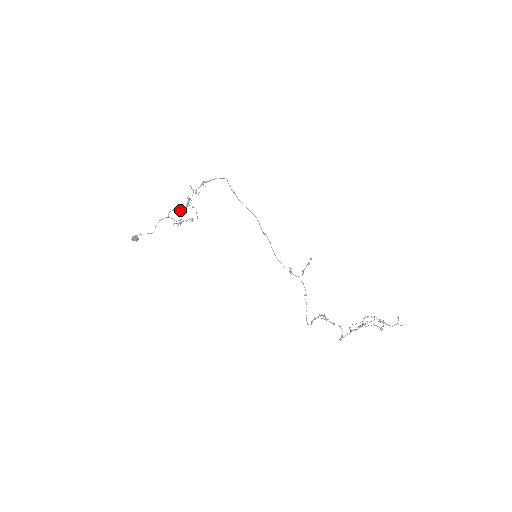
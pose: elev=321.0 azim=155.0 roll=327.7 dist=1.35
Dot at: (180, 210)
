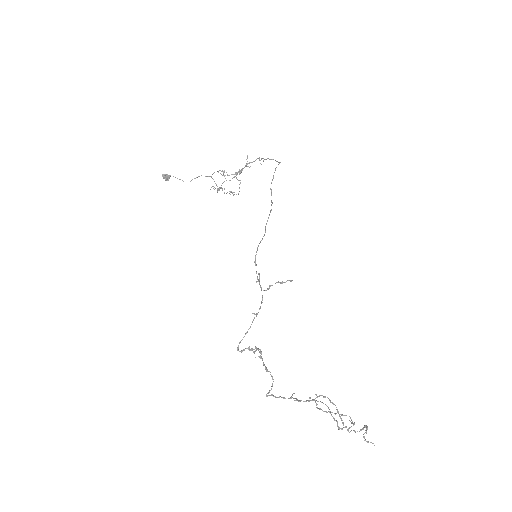
Dot at: (223, 174)
